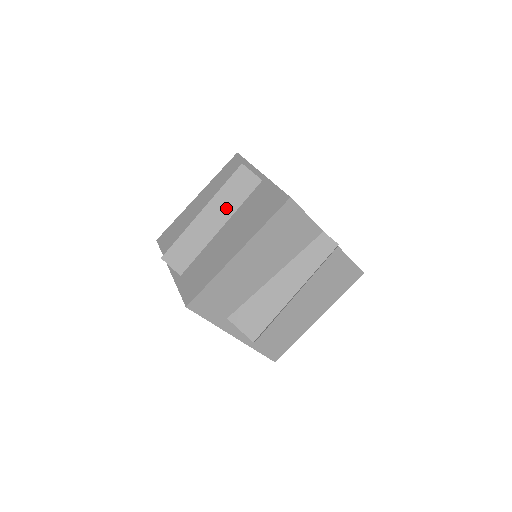
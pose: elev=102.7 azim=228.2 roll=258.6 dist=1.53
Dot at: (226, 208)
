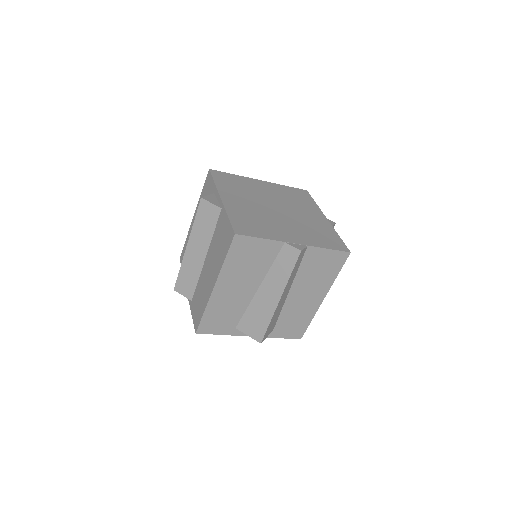
Dot at: (203, 240)
